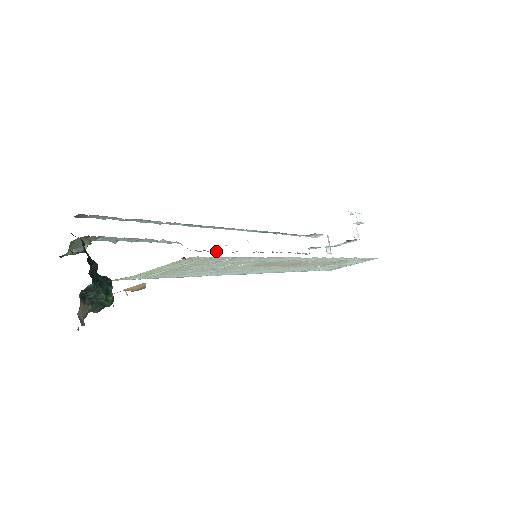
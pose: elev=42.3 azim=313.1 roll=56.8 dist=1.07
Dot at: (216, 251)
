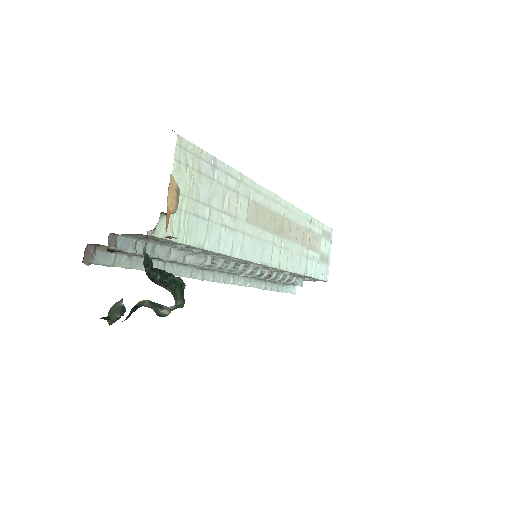
Dot at: (224, 264)
